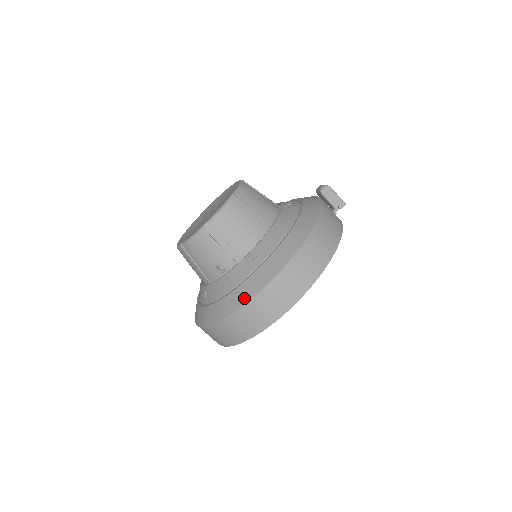
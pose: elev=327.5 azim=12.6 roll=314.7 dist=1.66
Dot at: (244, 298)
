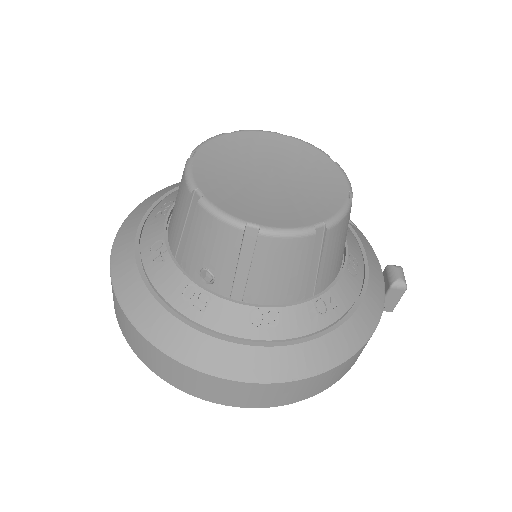
Dot at: (192, 357)
